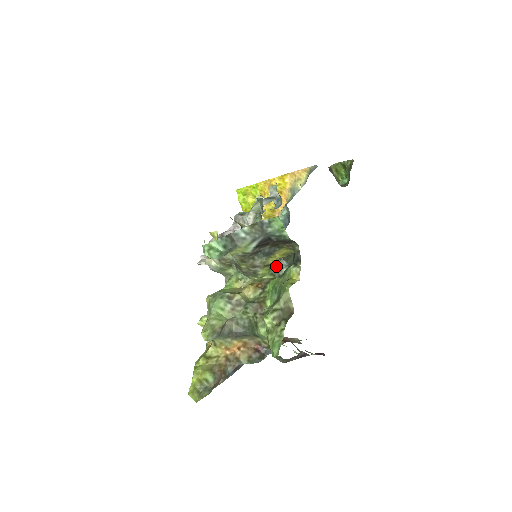
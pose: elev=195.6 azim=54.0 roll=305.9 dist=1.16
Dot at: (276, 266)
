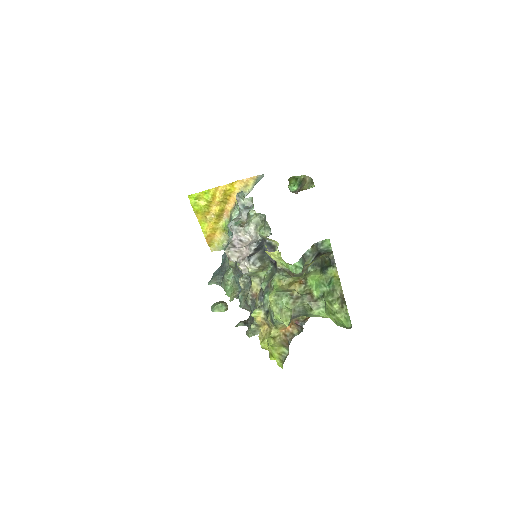
Dot at: occluded
